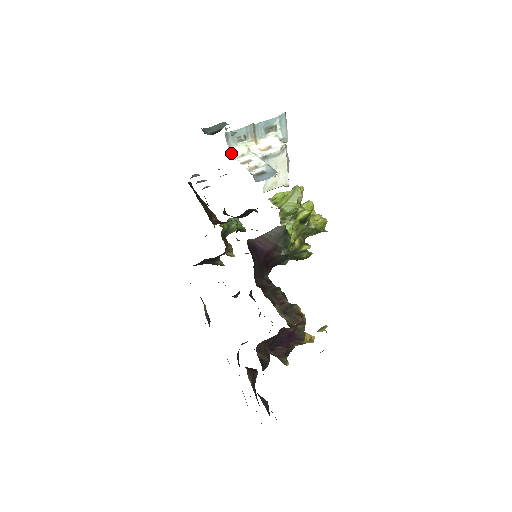
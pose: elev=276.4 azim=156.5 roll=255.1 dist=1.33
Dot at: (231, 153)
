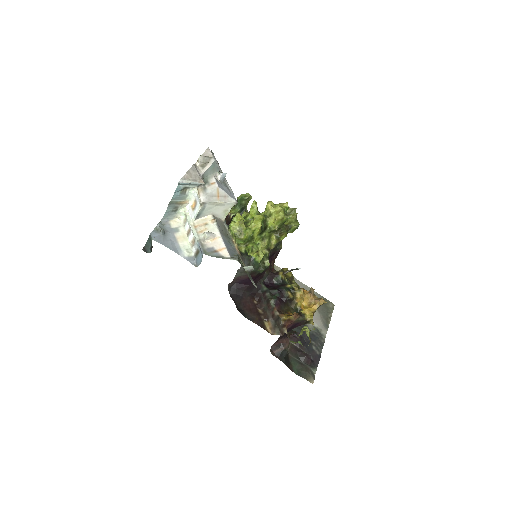
Dot at: (179, 220)
